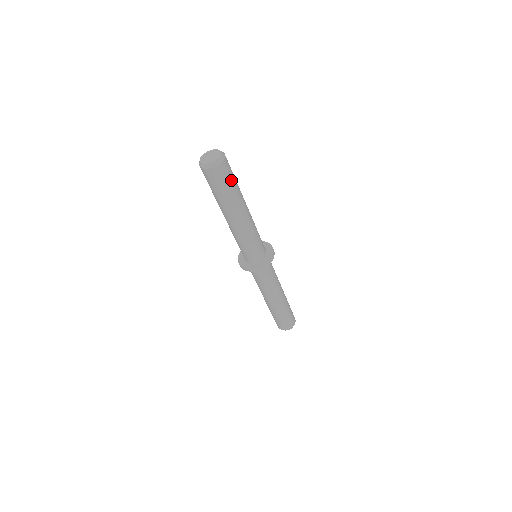
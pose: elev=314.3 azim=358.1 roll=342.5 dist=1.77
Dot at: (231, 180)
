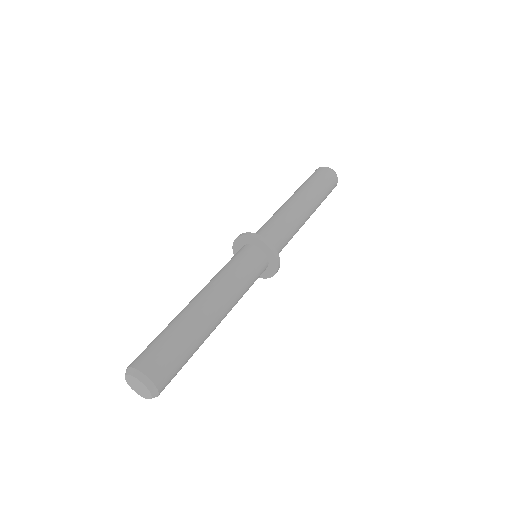
Dot at: (180, 361)
